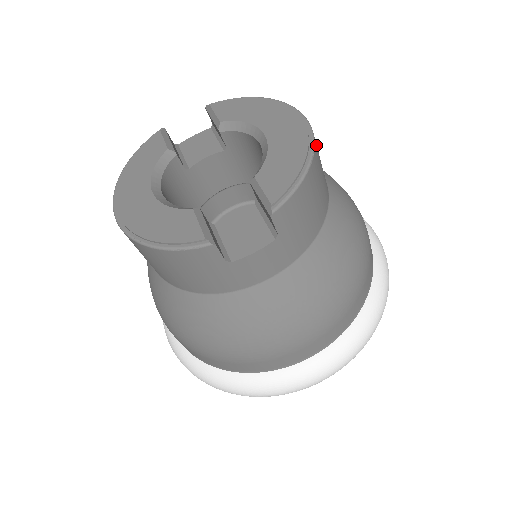
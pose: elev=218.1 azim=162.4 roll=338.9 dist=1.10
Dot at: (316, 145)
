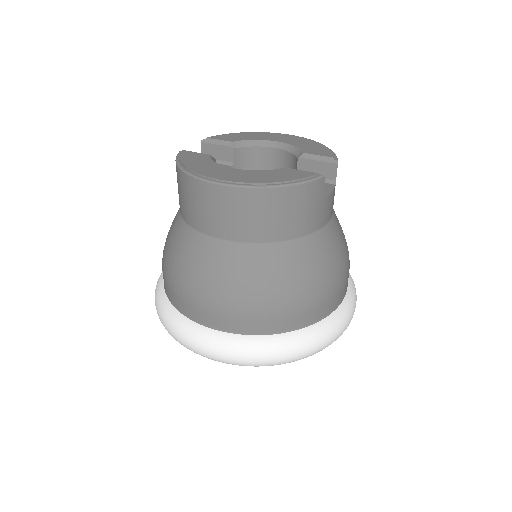
Dot at: occluded
